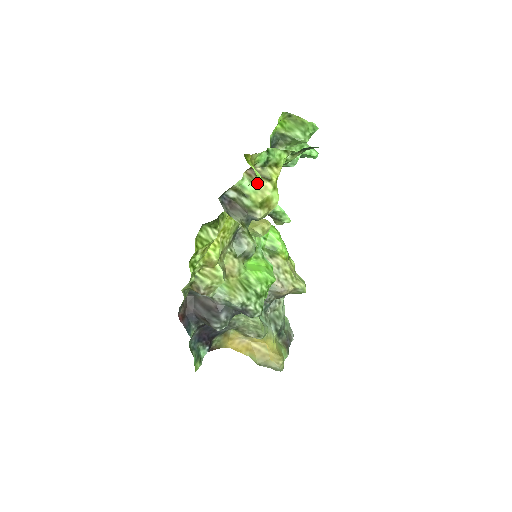
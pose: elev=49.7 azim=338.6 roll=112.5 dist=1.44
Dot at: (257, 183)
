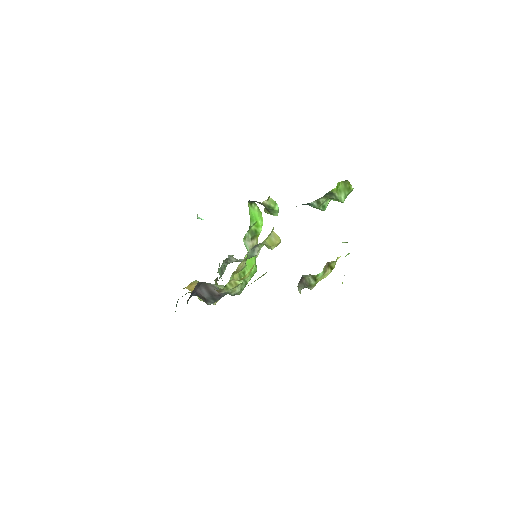
Dot at: (326, 272)
